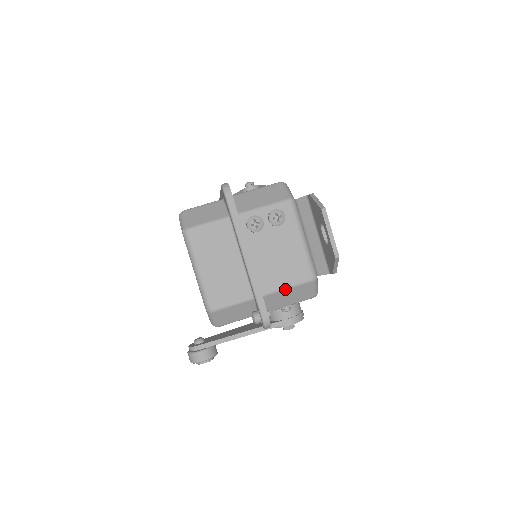
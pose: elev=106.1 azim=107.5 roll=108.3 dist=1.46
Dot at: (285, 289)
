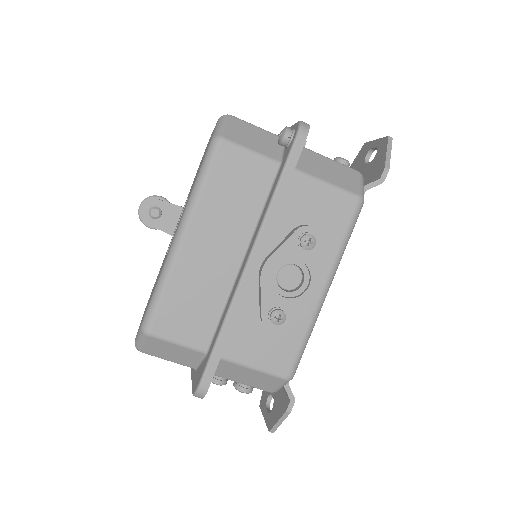
Dot at: occluded
